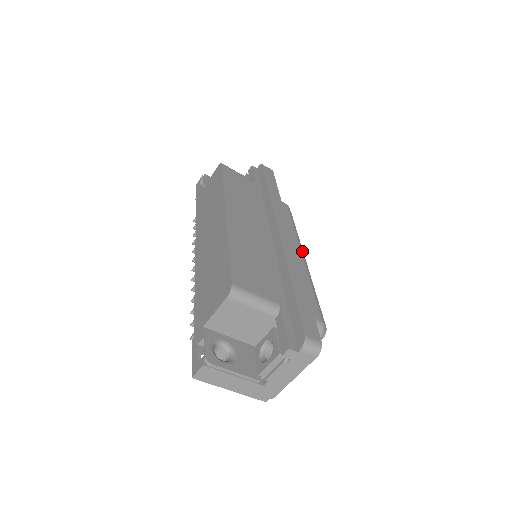
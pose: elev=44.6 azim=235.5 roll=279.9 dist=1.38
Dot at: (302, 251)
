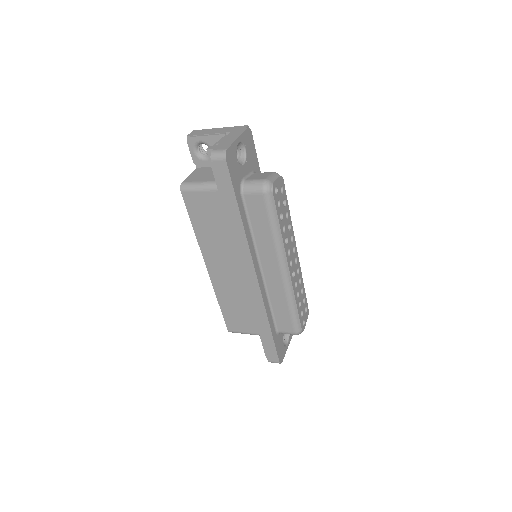
Dot at: (281, 266)
